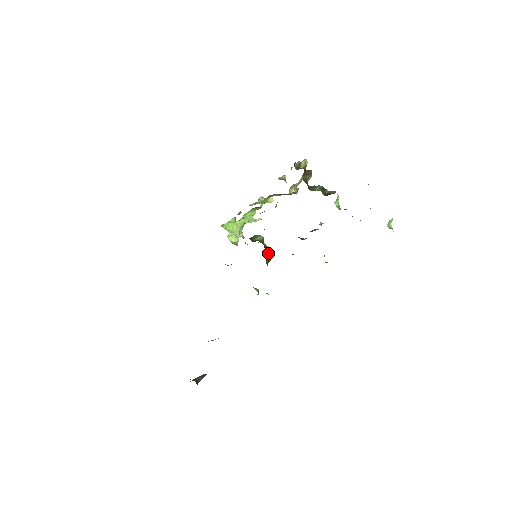
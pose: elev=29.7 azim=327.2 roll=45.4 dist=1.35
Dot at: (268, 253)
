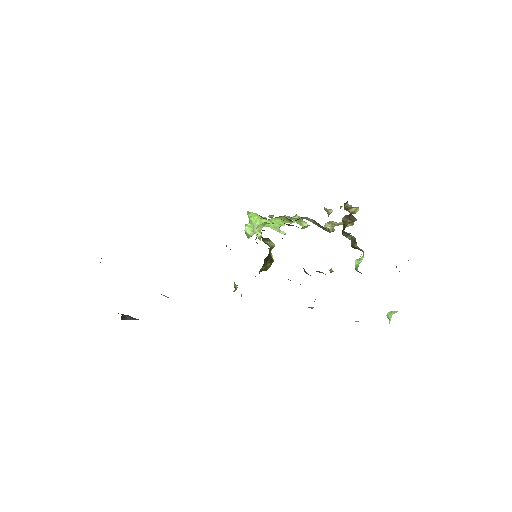
Dot at: (268, 262)
